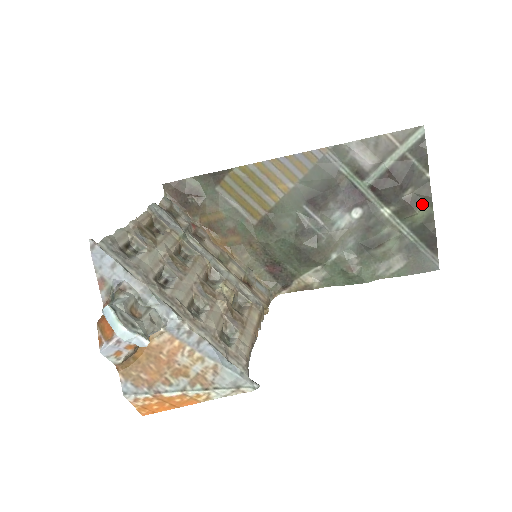
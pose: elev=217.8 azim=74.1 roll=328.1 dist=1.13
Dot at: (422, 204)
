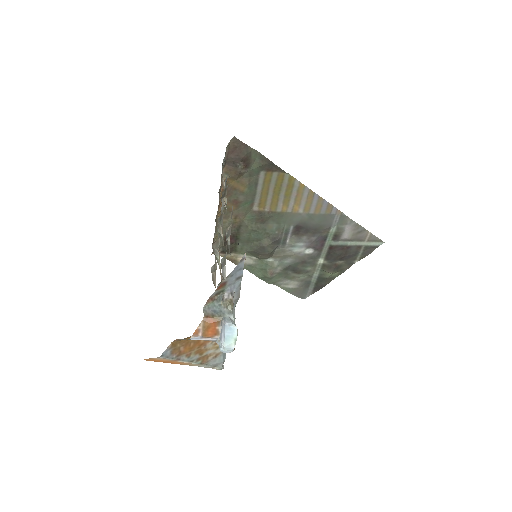
Dot at: (338, 271)
